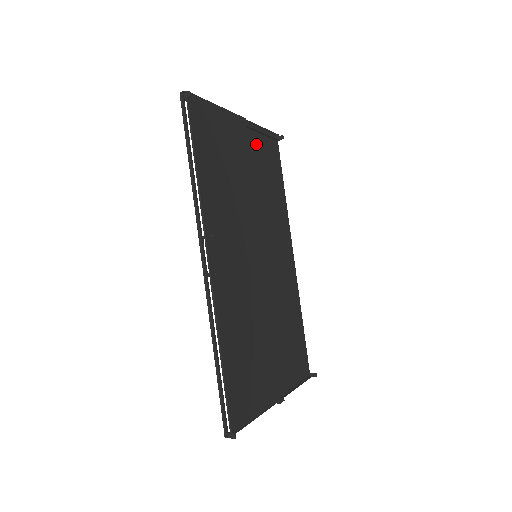
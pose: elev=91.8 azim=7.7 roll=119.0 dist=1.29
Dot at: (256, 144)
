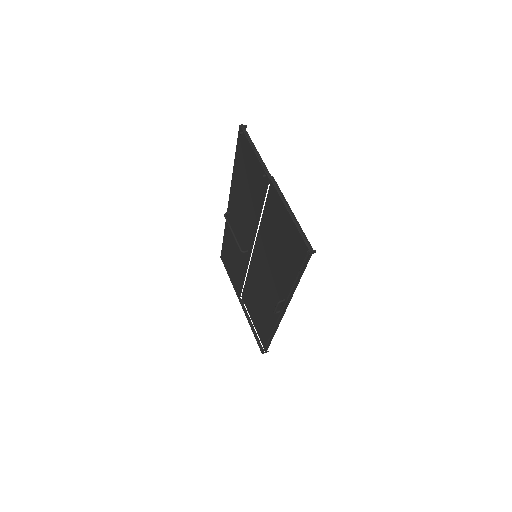
Dot at: (257, 173)
